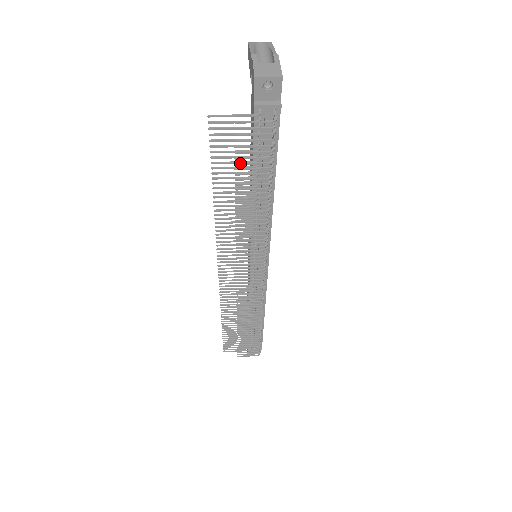
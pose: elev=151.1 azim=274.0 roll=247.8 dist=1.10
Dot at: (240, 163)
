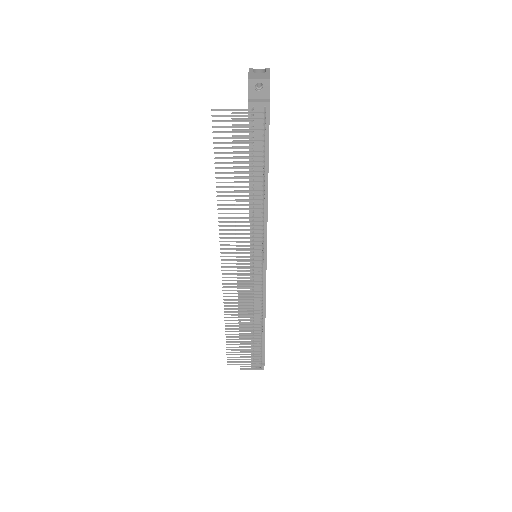
Dot at: (237, 151)
